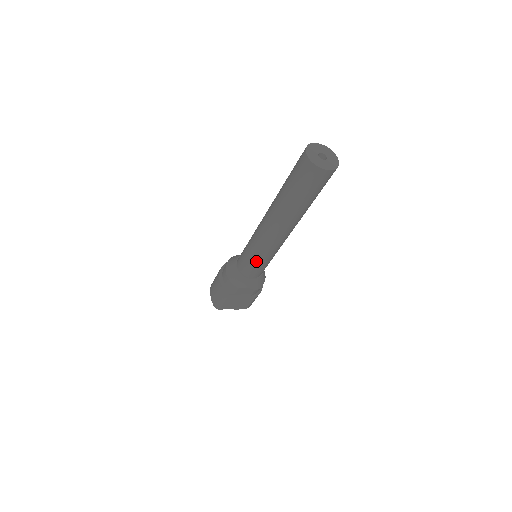
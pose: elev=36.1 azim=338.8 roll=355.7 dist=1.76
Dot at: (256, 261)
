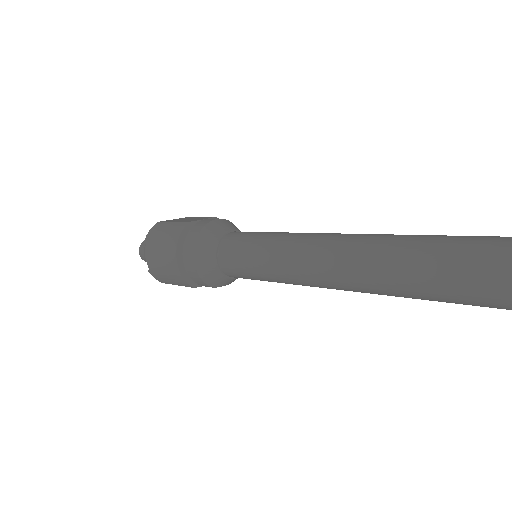
Dot at: occluded
